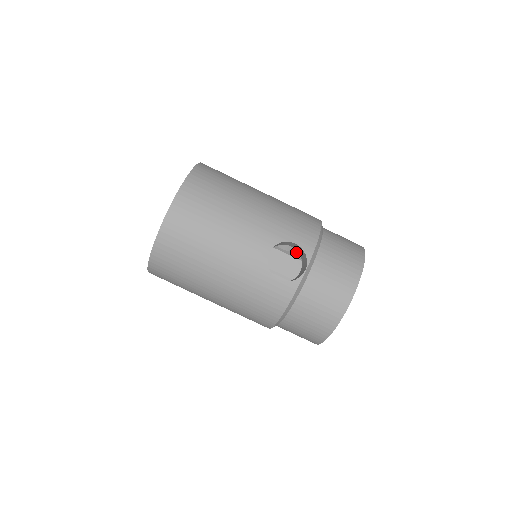
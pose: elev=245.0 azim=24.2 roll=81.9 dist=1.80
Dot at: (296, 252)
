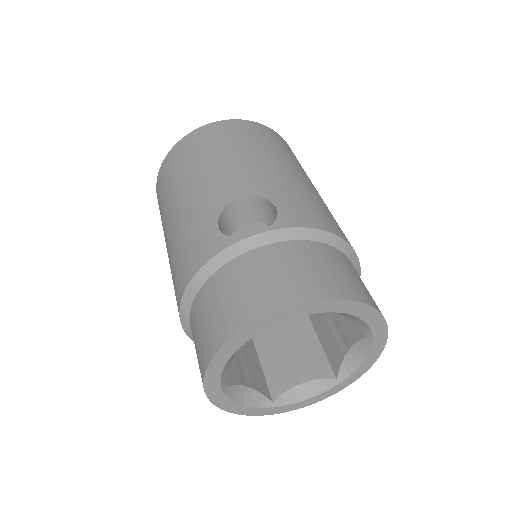
Dot at: occluded
